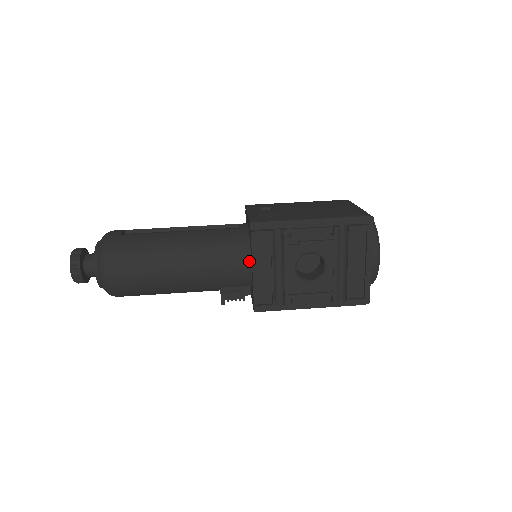
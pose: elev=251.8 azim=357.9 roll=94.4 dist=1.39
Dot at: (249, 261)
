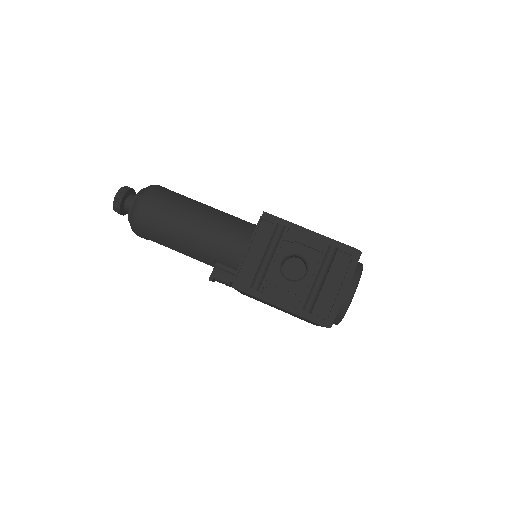
Dot at: occluded
